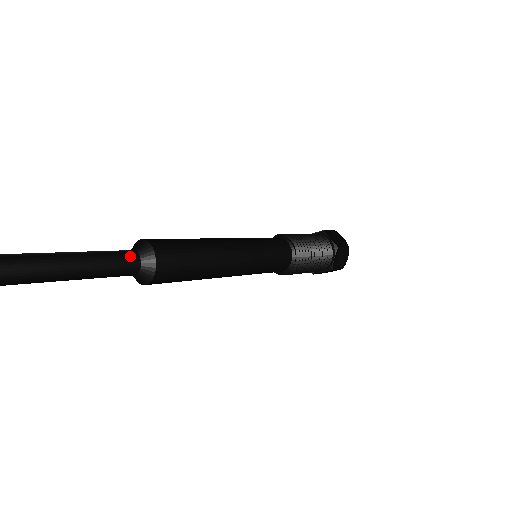
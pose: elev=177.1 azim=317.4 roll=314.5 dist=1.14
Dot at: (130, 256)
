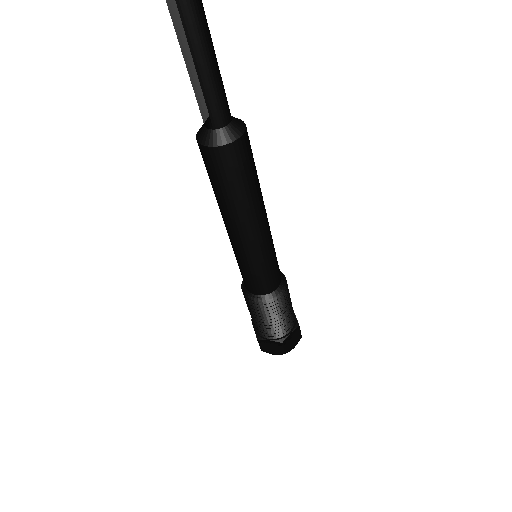
Dot at: occluded
